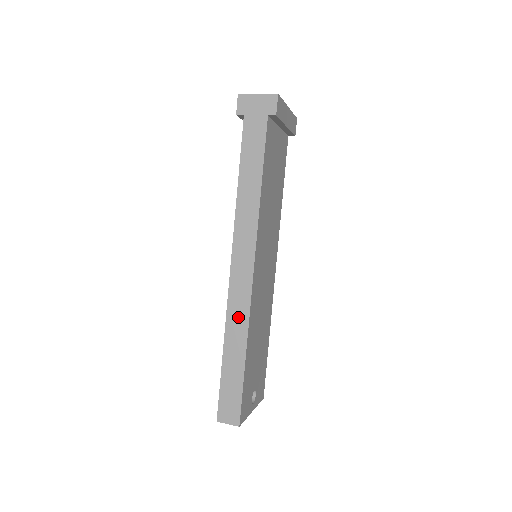
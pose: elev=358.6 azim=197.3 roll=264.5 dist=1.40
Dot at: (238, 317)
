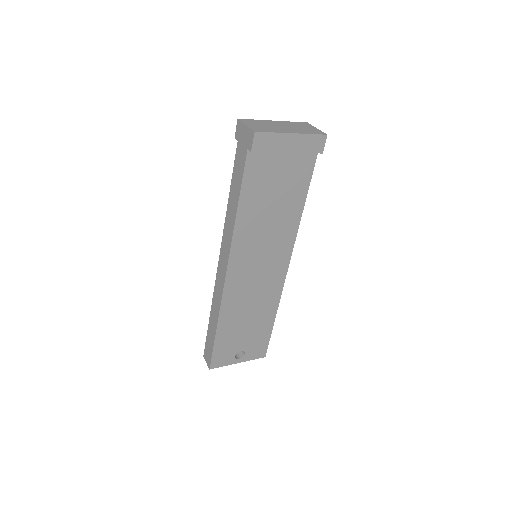
Dot at: (217, 300)
